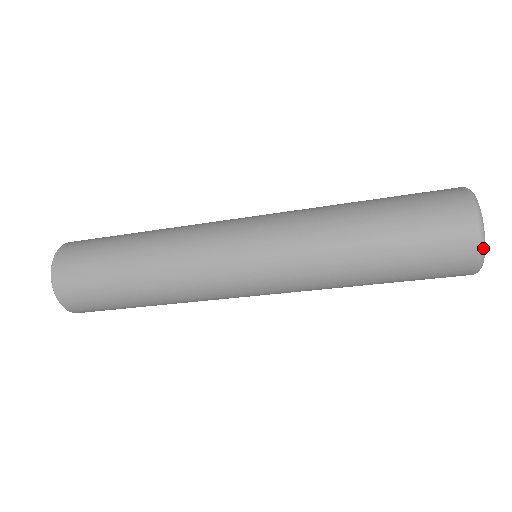
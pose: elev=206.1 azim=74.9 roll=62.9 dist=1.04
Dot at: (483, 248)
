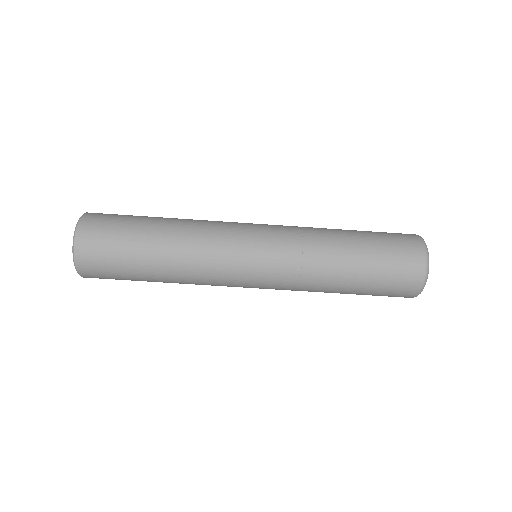
Dot at: occluded
